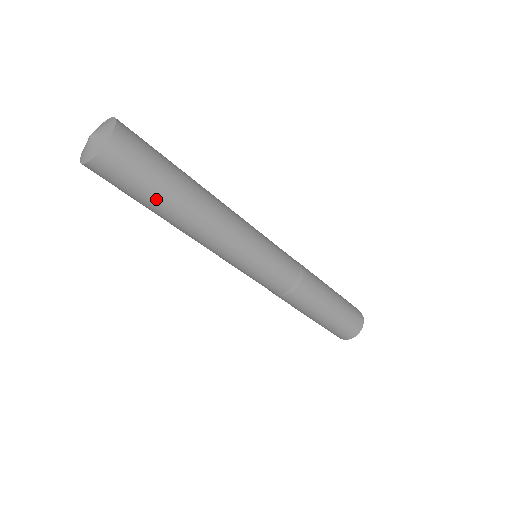
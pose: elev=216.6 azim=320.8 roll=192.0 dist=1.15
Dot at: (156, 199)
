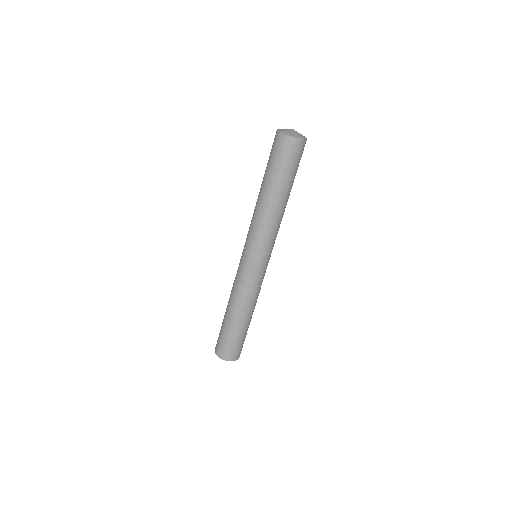
Dot at: (291, 179)
